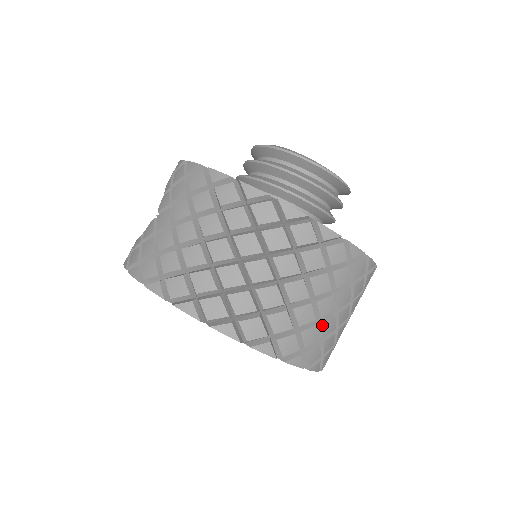
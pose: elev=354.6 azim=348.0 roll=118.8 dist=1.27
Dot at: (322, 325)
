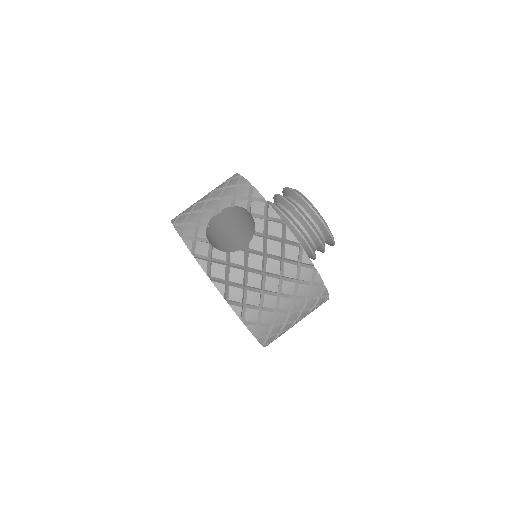
Dot at: occluded
